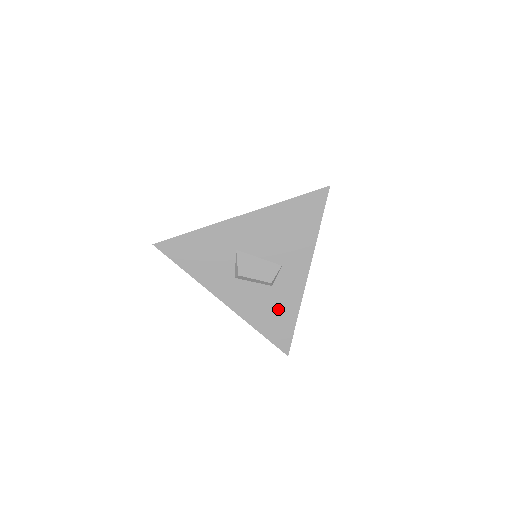
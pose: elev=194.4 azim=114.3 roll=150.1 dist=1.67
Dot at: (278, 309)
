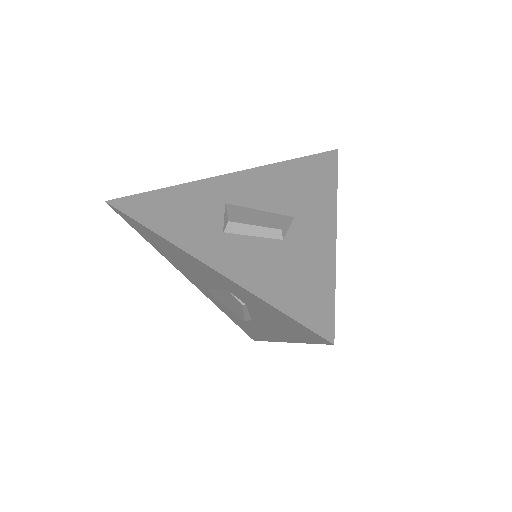
Dot at: (299, 269)
